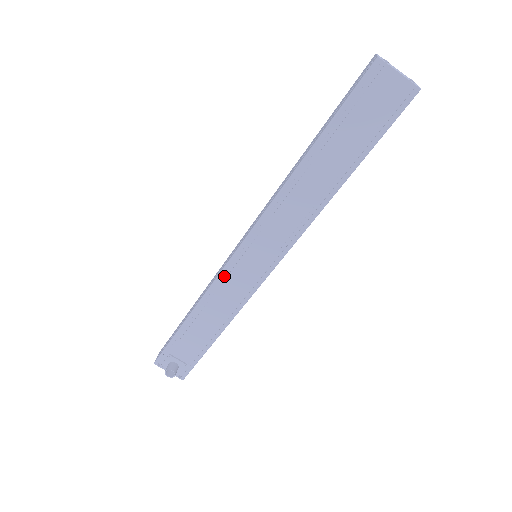
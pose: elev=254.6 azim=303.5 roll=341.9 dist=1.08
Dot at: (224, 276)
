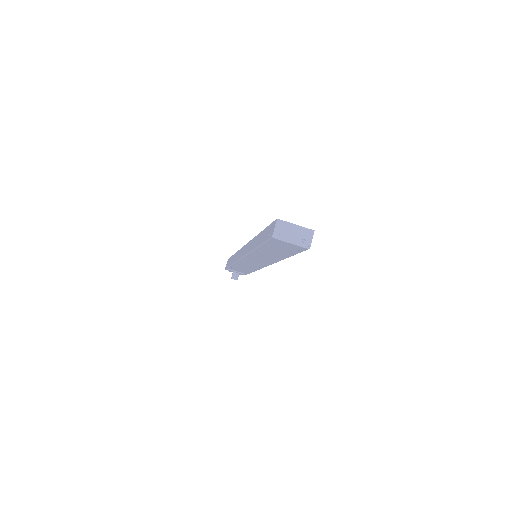
Dot at: occluded
